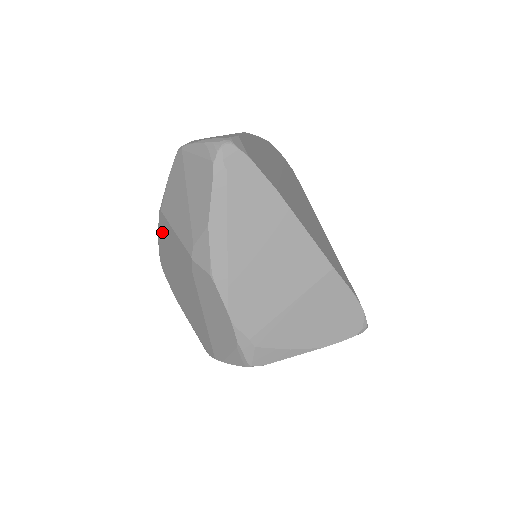
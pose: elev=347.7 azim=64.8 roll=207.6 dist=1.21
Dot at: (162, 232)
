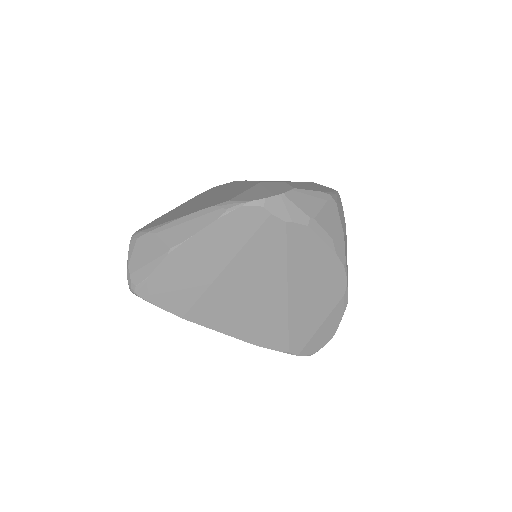
Dot at: occluded
